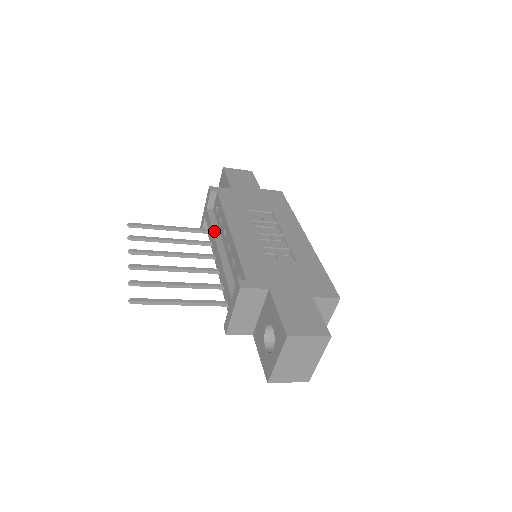
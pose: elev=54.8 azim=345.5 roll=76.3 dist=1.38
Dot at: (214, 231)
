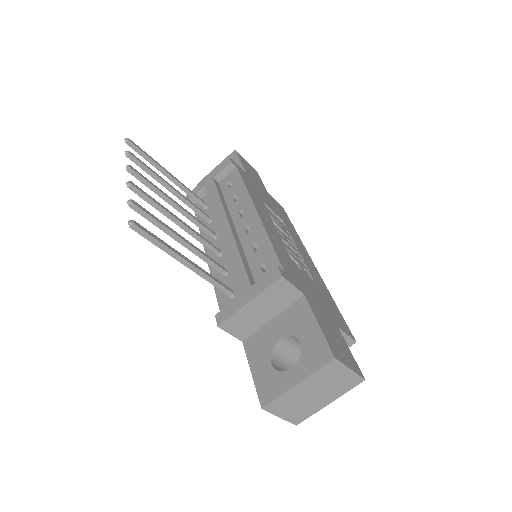
Dot at: (223, 204)
